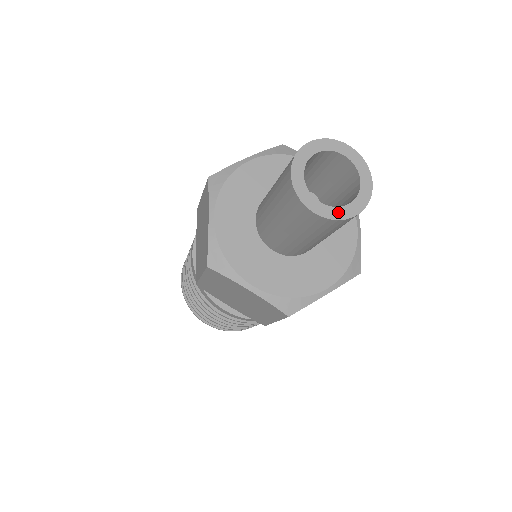
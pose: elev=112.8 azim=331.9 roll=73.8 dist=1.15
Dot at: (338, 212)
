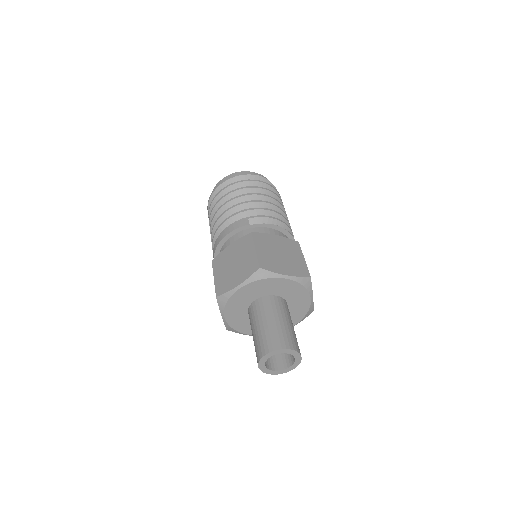
Dot at: (267, 371)
